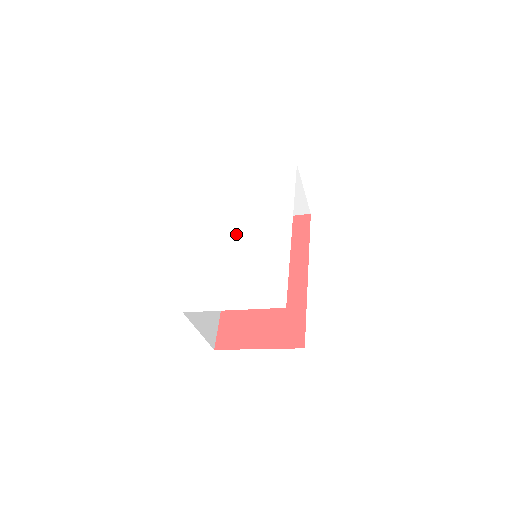
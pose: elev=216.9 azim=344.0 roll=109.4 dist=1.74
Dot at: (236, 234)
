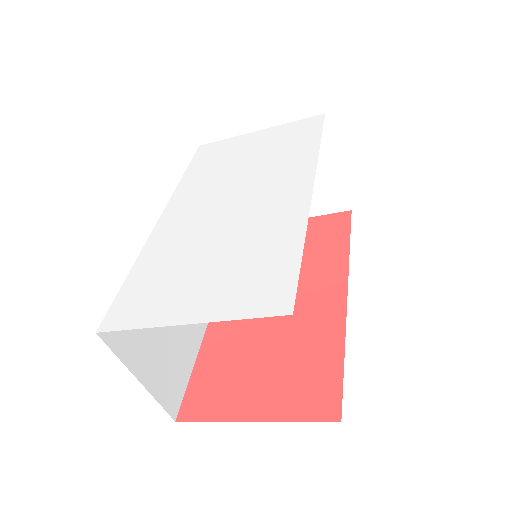
Dot at: (217, 207)
